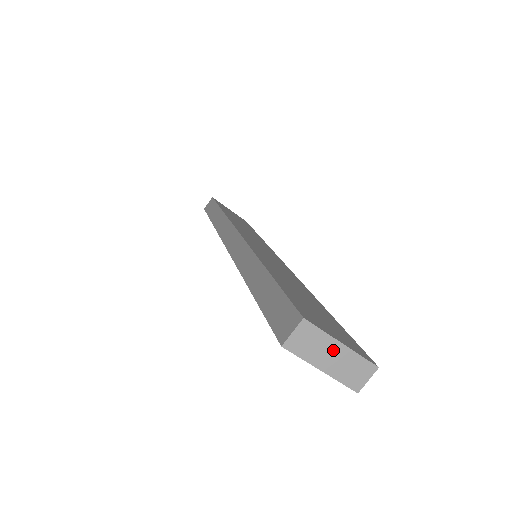
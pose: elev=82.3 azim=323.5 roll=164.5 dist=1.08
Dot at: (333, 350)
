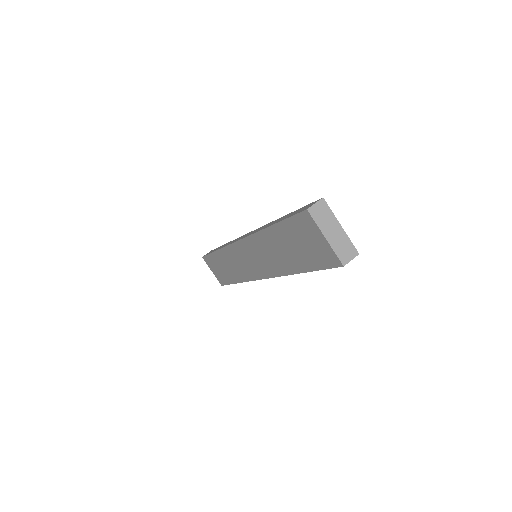
Dot at: (335, 227)
